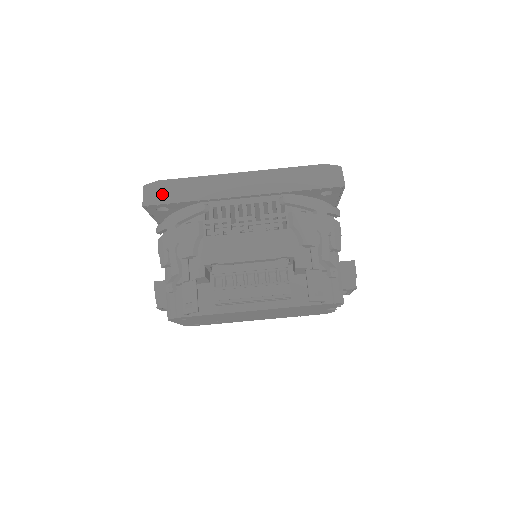
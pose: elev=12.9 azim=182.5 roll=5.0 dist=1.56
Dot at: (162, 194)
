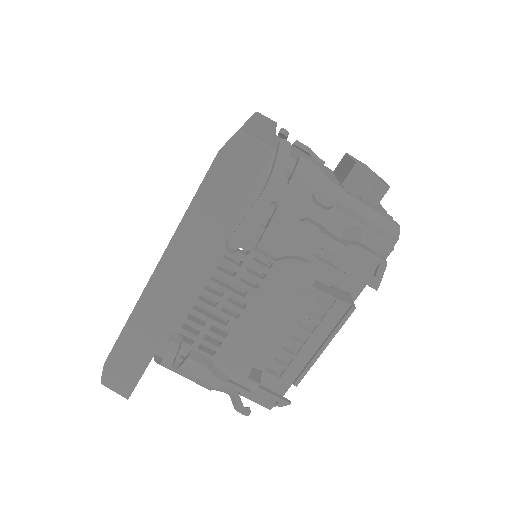
Dot at: (125, 373)
